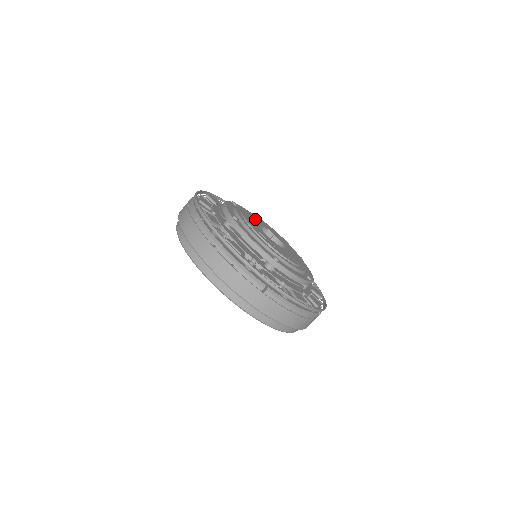
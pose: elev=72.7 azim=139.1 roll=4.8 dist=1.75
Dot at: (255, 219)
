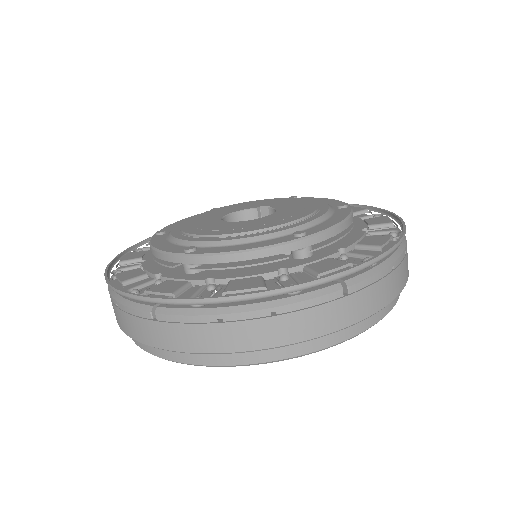
Dot at: (233, 209)
